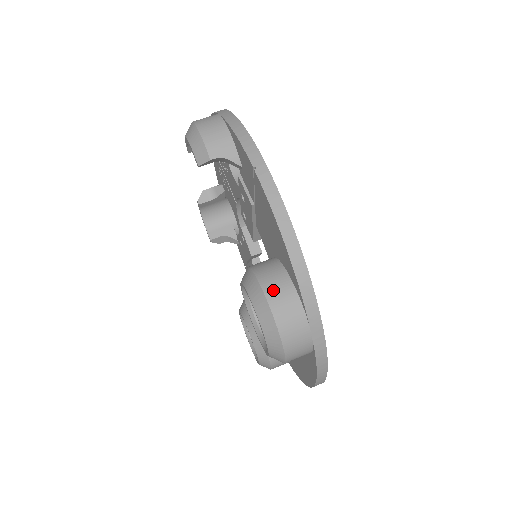
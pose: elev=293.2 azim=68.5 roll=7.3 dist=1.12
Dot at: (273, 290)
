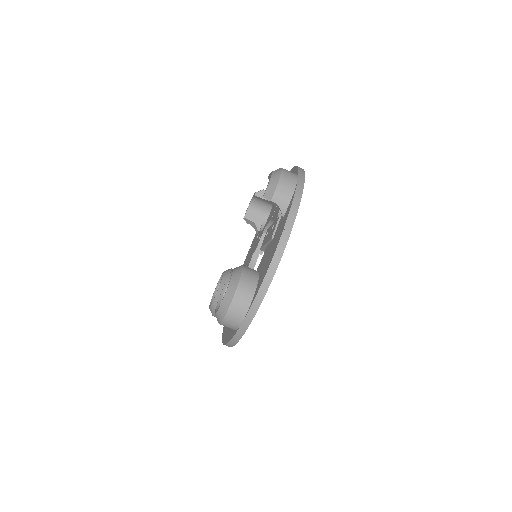
Dot at: (242, 290)
